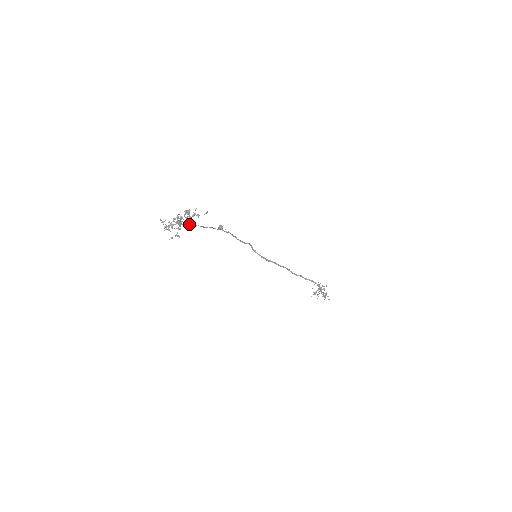
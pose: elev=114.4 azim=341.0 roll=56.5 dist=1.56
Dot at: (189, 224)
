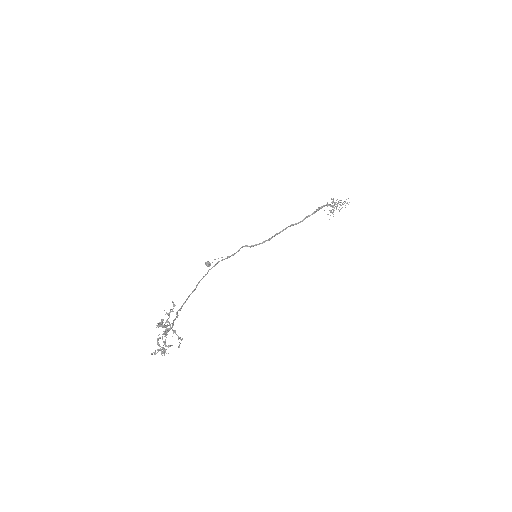
Dot at: (180, 308)
